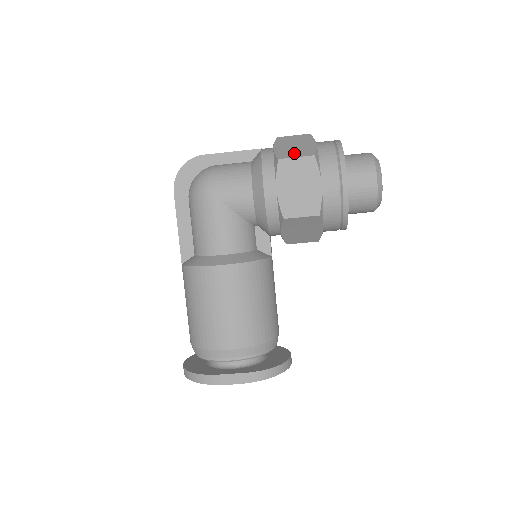
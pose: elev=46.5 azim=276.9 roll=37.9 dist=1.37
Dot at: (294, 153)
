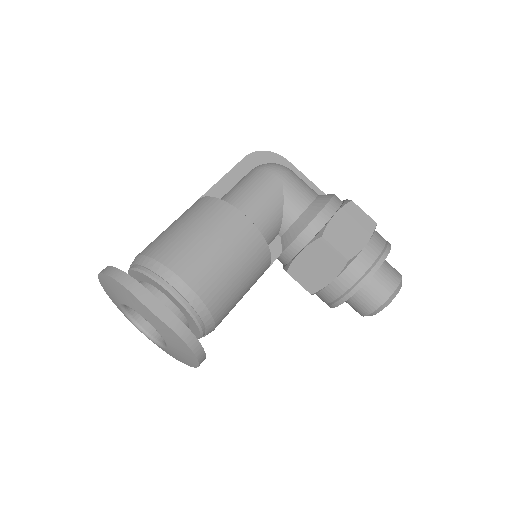
Dot at: occluded
